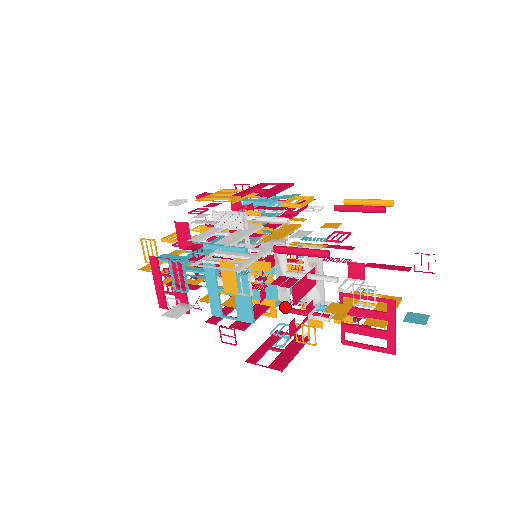
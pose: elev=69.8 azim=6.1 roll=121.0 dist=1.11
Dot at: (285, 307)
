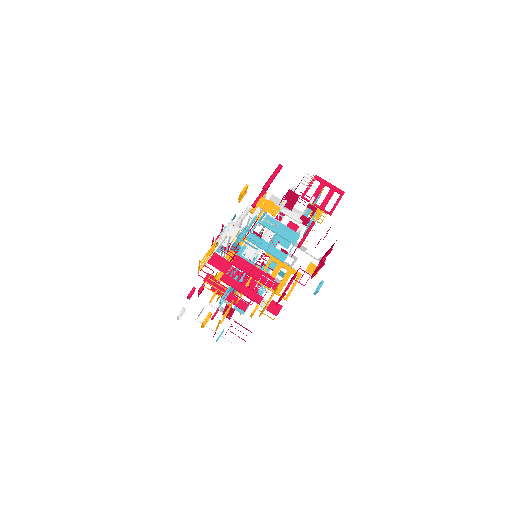
Dot at: occluded
